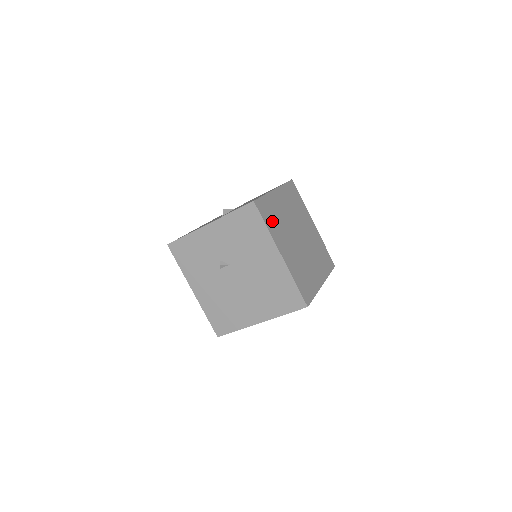
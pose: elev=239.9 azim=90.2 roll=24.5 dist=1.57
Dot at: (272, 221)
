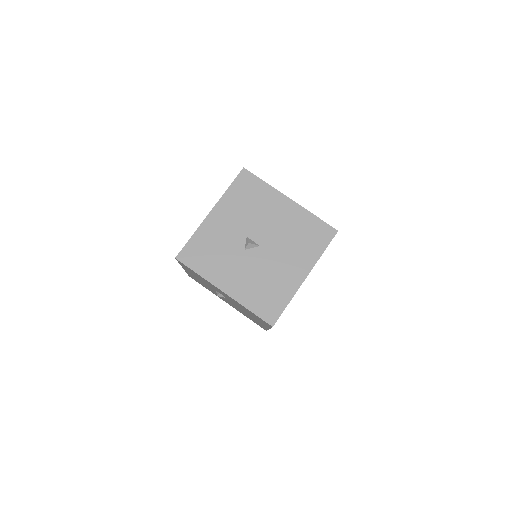
Dot at: occluded
